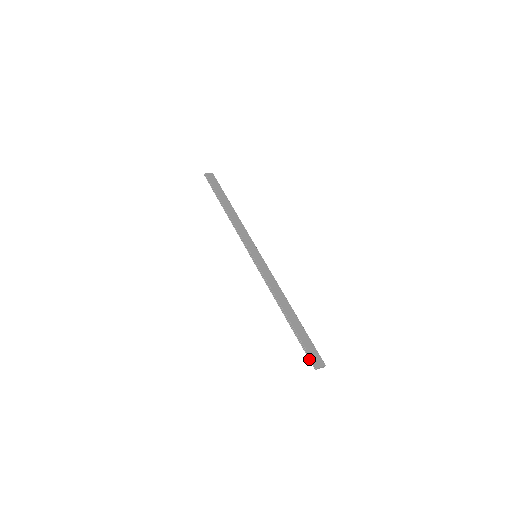
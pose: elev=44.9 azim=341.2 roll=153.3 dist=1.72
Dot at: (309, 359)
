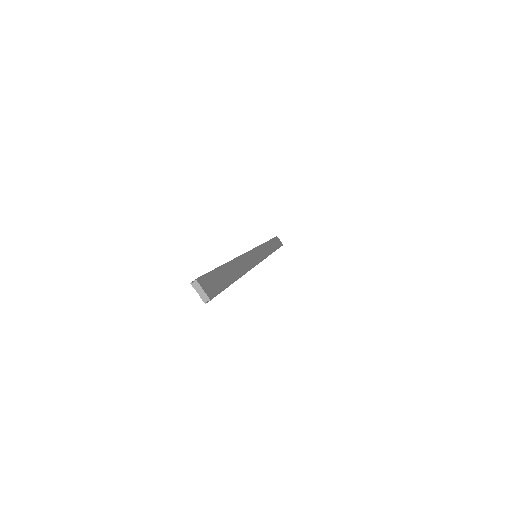
Dot at: occluded
